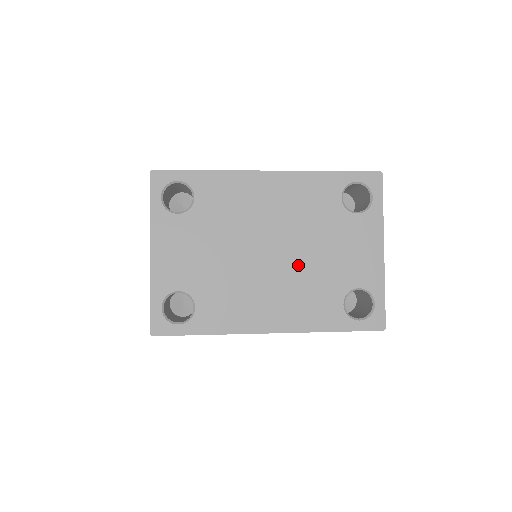
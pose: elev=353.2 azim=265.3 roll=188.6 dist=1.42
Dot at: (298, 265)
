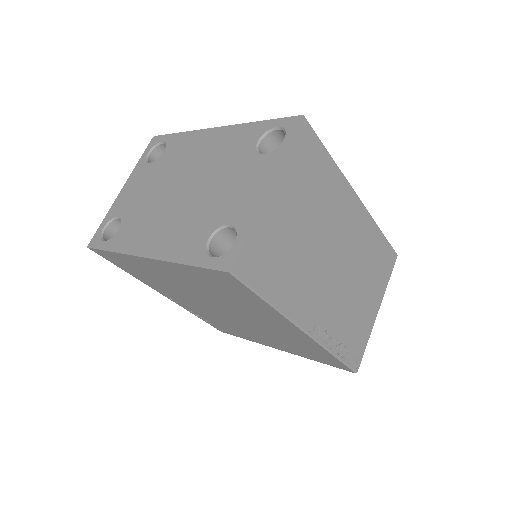
Dot at: (195, 200)
